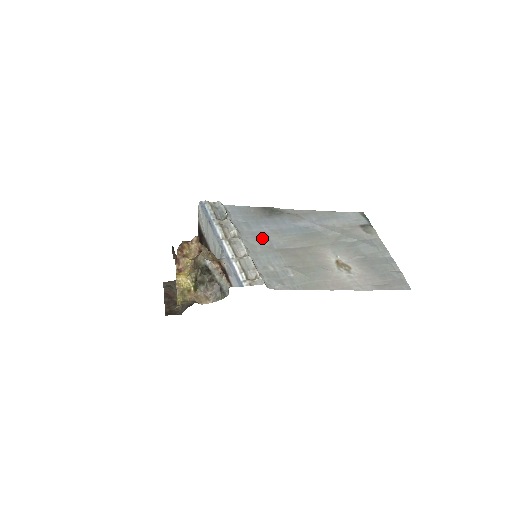
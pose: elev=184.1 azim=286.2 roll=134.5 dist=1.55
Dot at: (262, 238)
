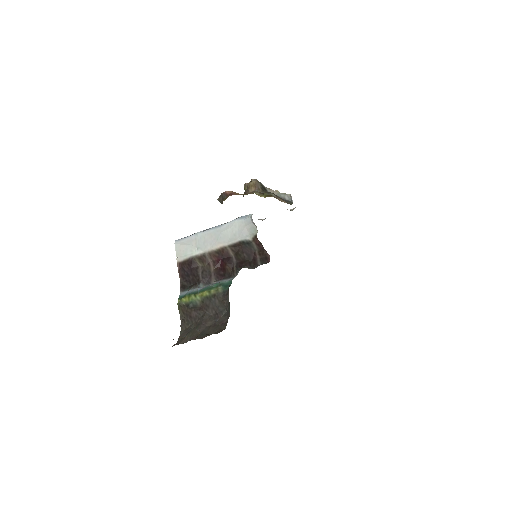
Dot at: occluded
